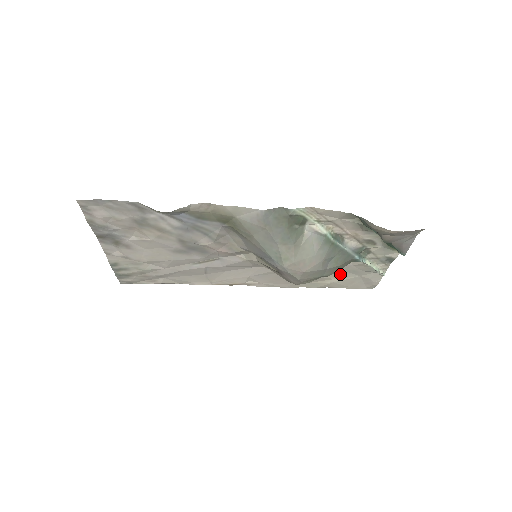
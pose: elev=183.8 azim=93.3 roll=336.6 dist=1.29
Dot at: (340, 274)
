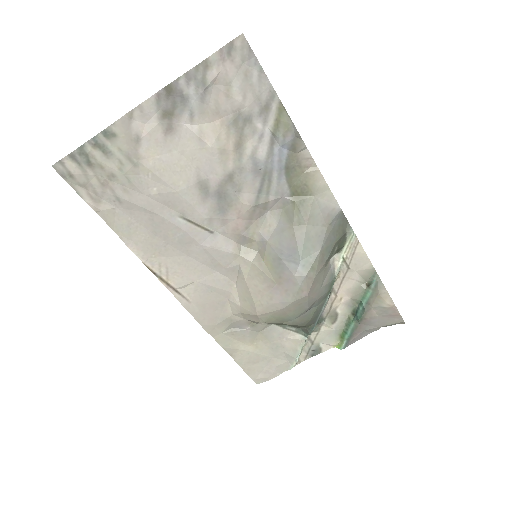
Dot at: (262, 343)
